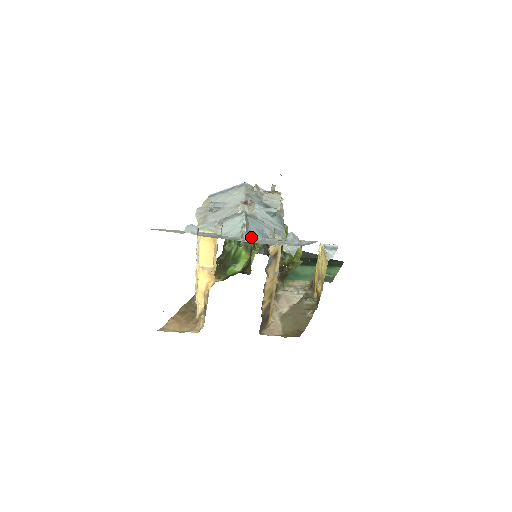
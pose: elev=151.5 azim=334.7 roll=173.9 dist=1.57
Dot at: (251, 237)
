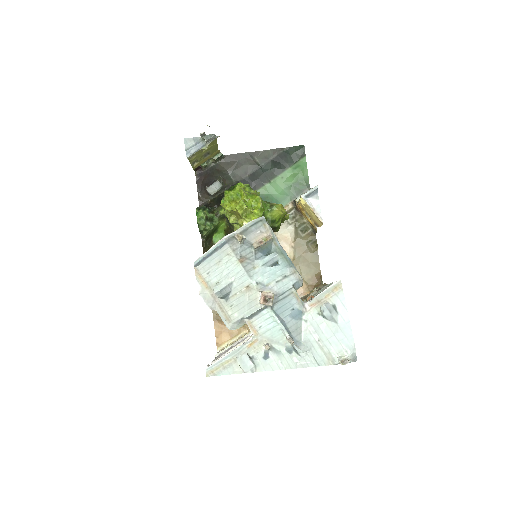
Dot at: (298, 339)
